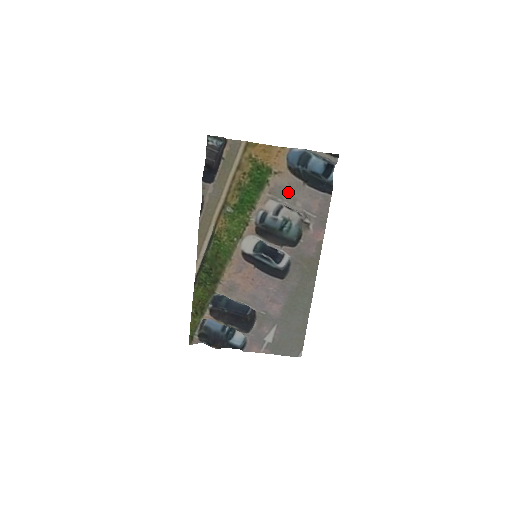
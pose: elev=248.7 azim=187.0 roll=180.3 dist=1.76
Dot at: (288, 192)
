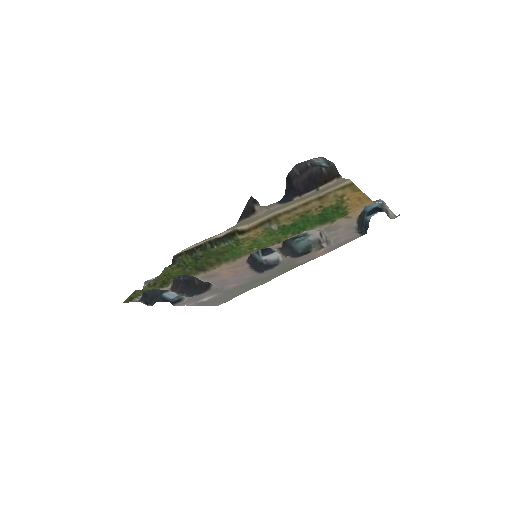
Dot at: (338, 230)
